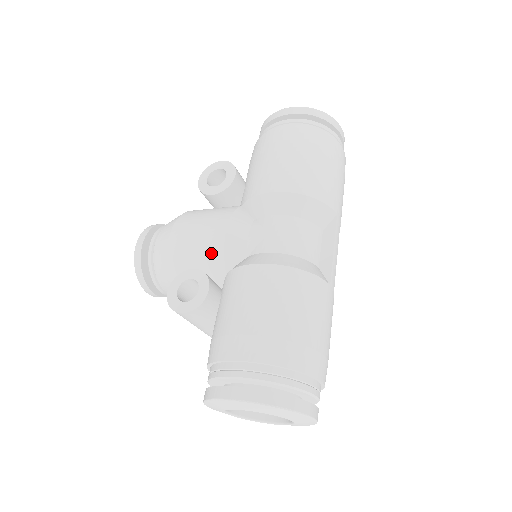
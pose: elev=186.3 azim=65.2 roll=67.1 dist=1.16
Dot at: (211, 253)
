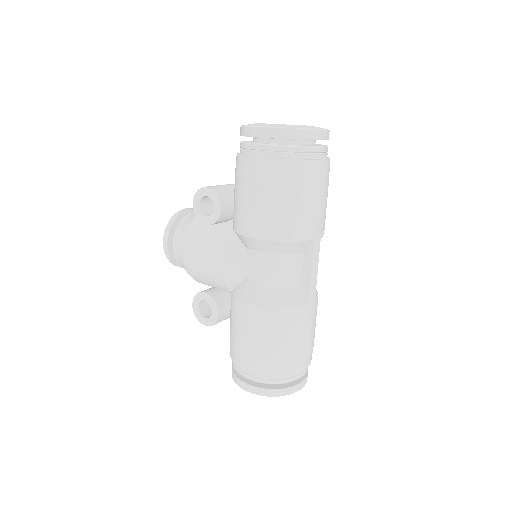
Dot at: (216, 278)
